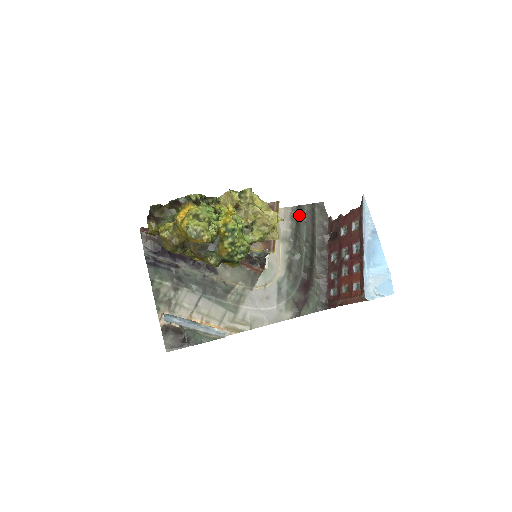
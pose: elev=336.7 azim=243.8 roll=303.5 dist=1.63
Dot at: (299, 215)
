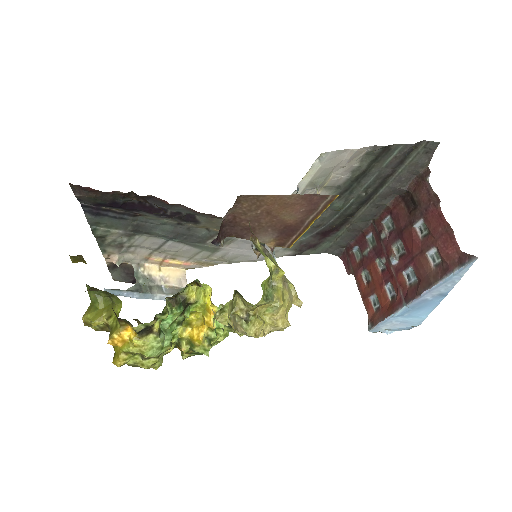
Dot at: (379, 158)
